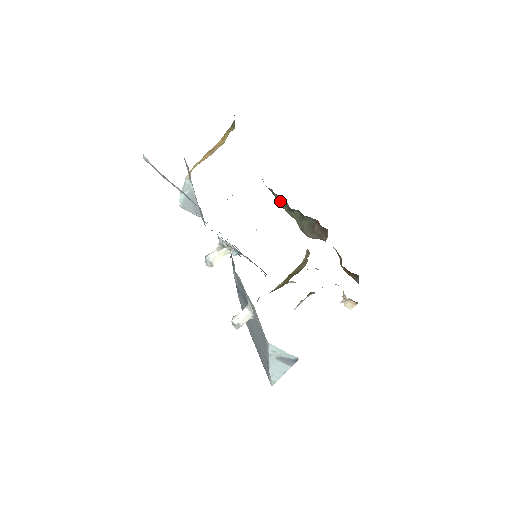
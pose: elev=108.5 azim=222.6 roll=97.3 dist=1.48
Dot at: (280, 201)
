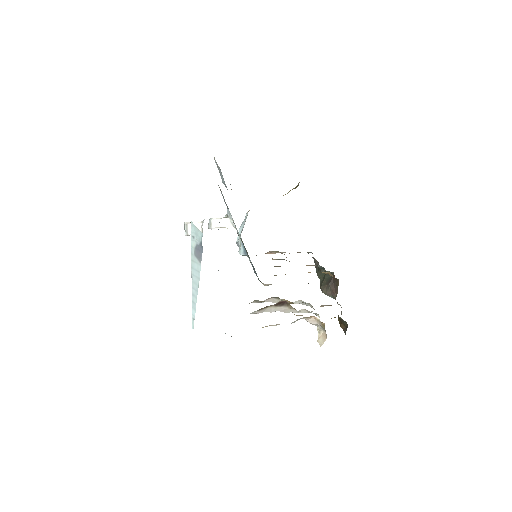
Dot at: (316, 267)
